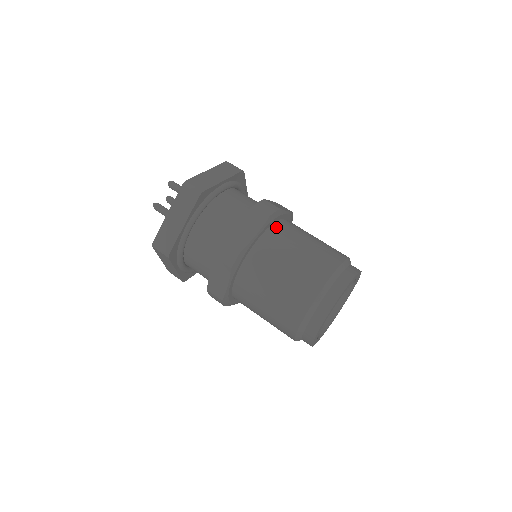
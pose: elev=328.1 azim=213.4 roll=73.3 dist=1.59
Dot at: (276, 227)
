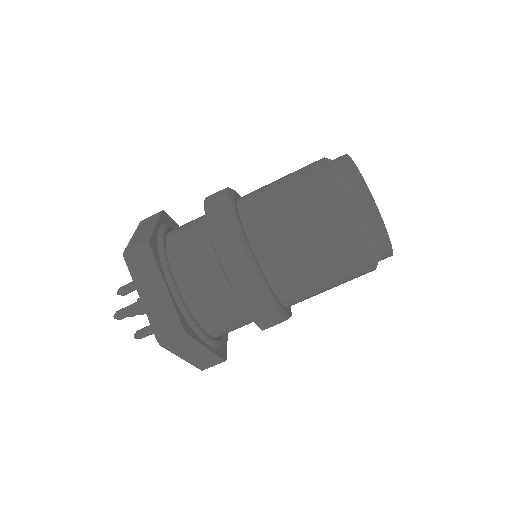
Dot at: (260, 252)
